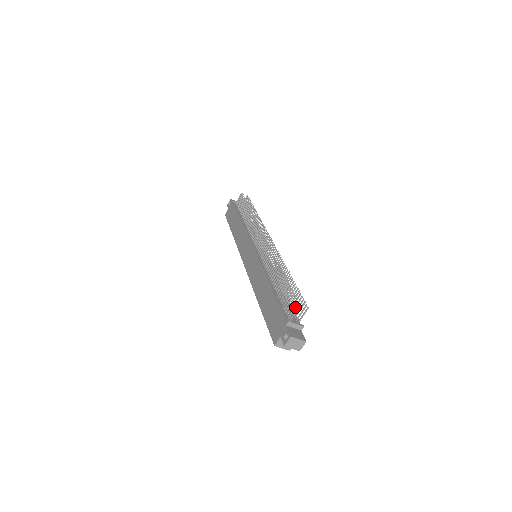
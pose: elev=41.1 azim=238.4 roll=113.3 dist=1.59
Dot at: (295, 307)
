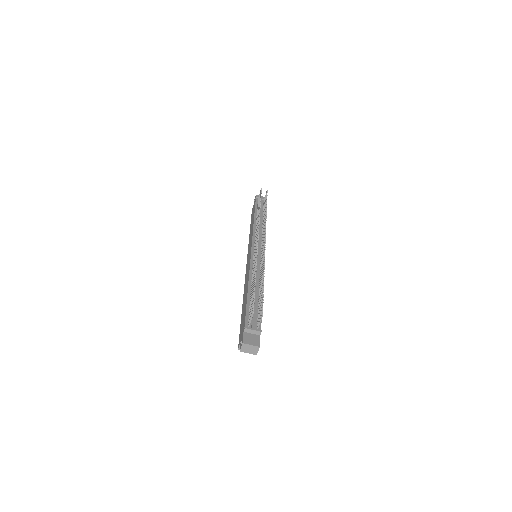
Dot at: (252, 314)
